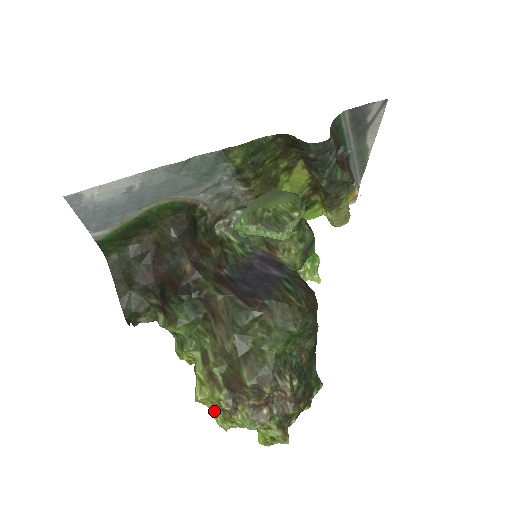
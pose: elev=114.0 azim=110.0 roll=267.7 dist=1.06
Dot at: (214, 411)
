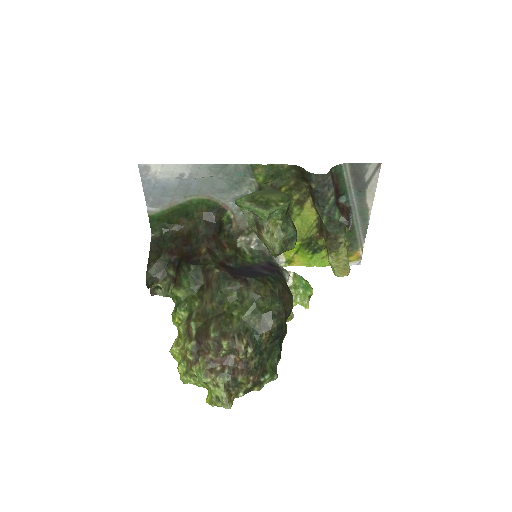
Dot at: (181, 363)
